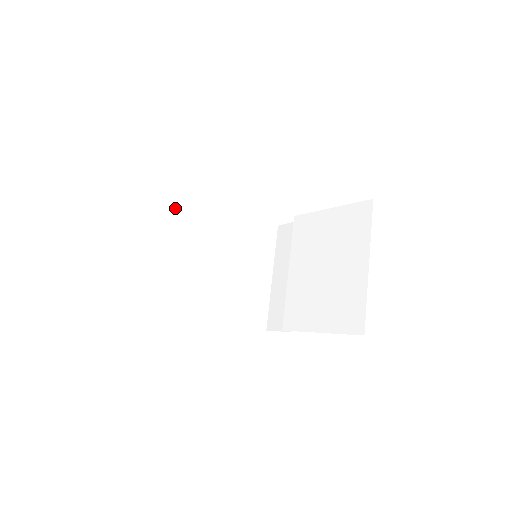
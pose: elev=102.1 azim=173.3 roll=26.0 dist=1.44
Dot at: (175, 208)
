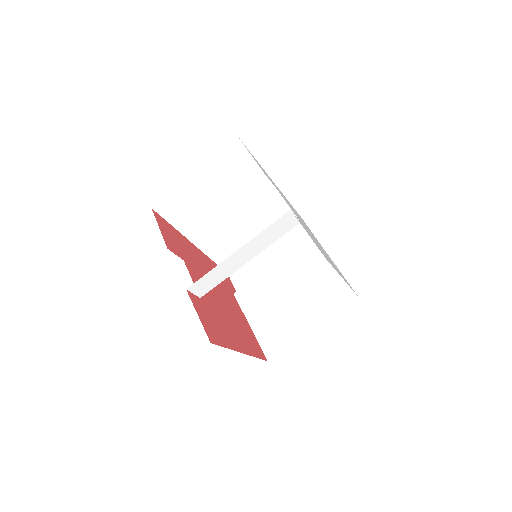
Dot at: (241, 159)
